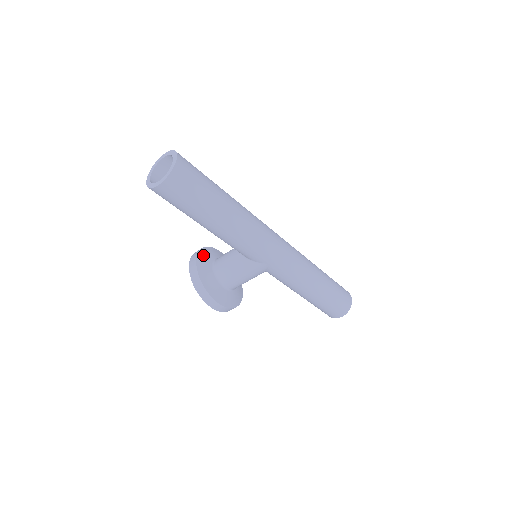
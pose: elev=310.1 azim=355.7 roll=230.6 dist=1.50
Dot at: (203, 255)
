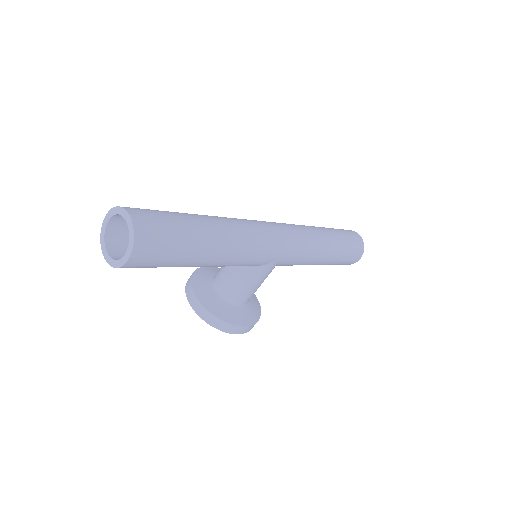
Dot at: (198, 285)
